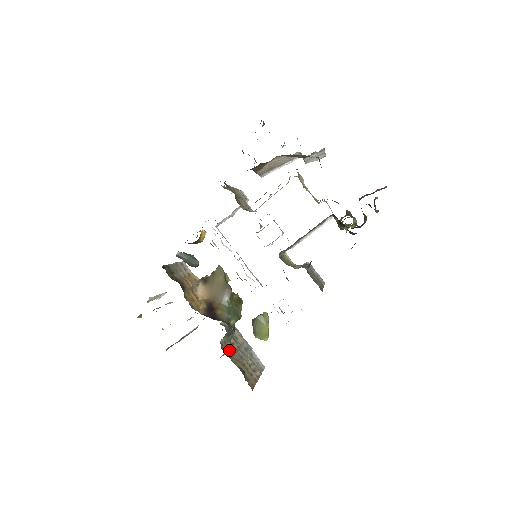
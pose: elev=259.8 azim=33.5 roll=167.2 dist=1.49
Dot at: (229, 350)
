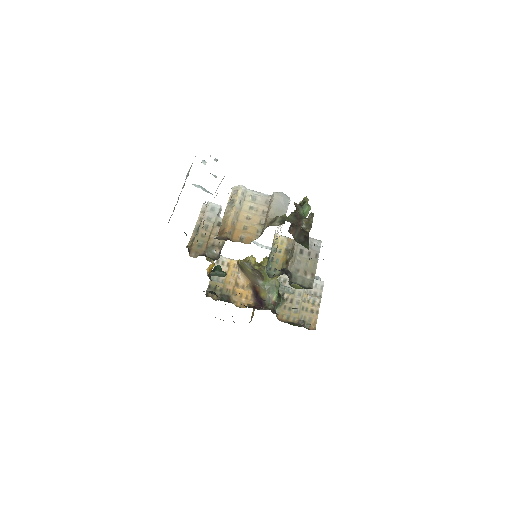
Dot at: (286, 311)
